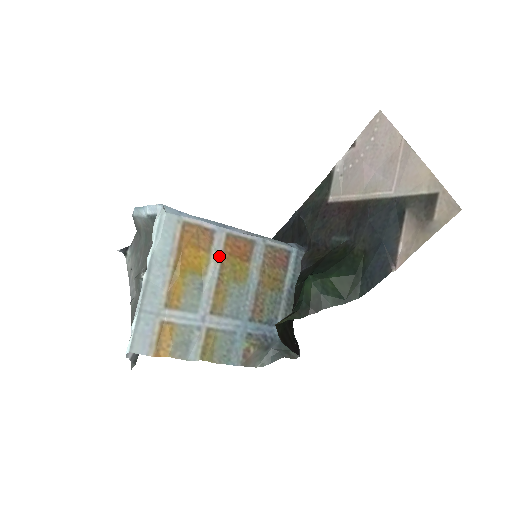
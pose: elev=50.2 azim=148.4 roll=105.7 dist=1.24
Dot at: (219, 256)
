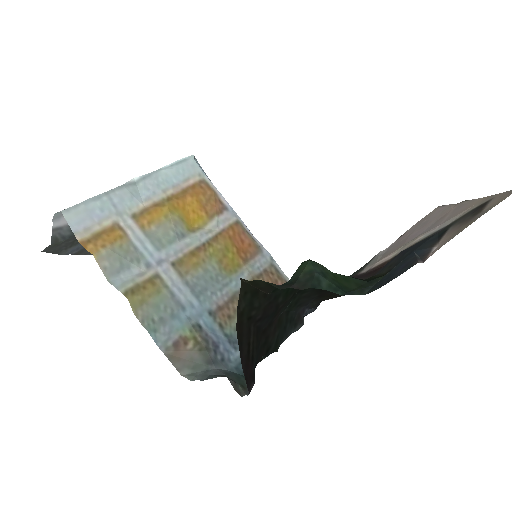
Dot at: (218, 229)
